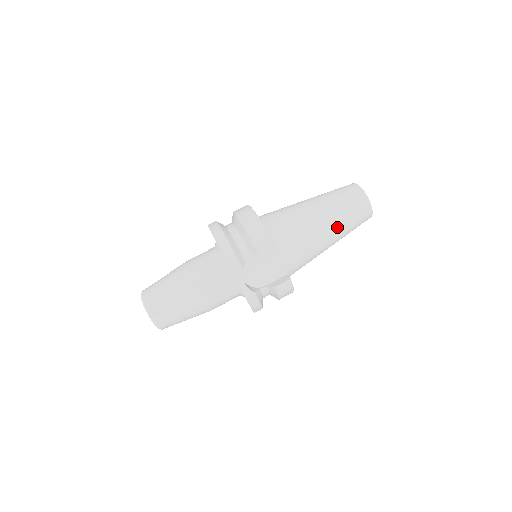
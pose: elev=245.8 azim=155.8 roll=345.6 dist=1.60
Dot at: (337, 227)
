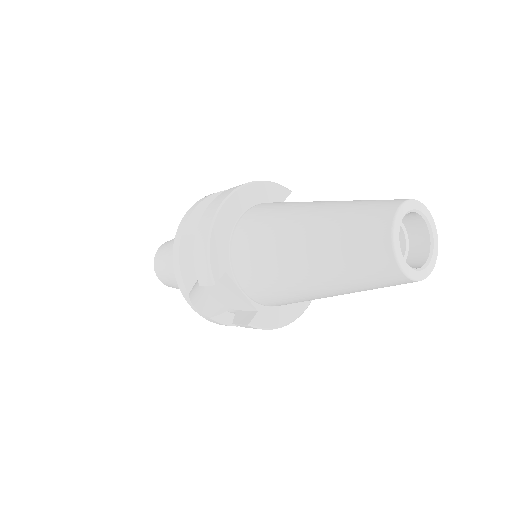
Dot at: (329, 282)
